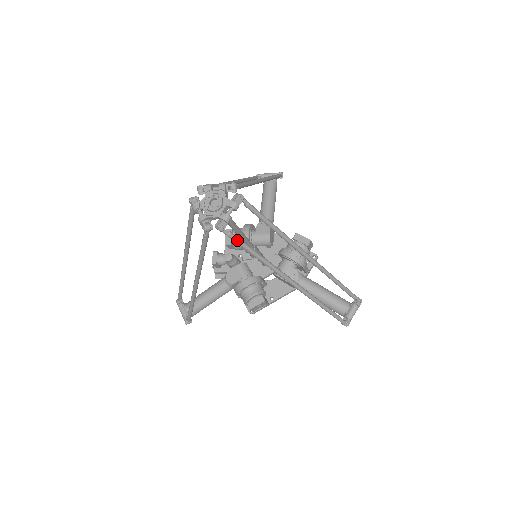
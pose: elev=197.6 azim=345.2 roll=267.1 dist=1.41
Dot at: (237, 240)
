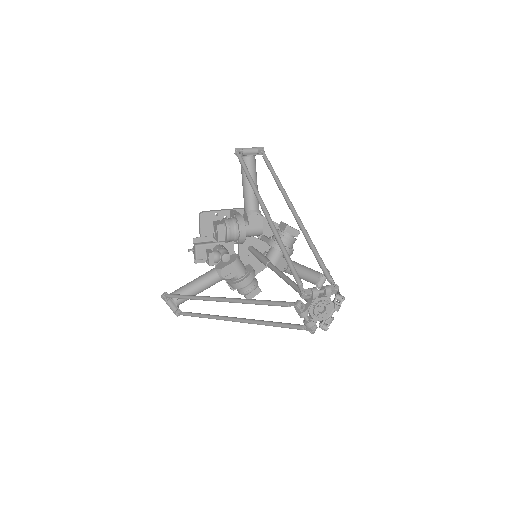
Dot at: occluded
